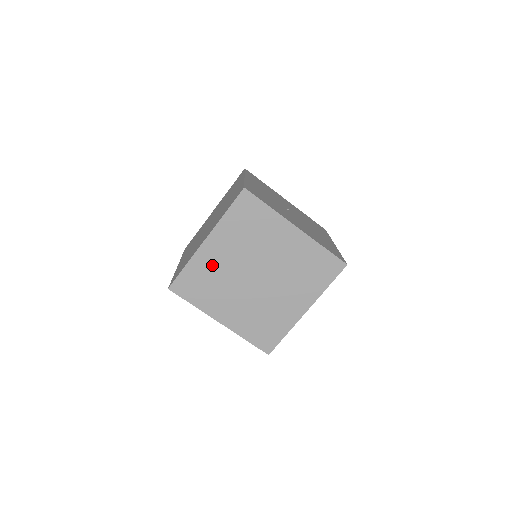
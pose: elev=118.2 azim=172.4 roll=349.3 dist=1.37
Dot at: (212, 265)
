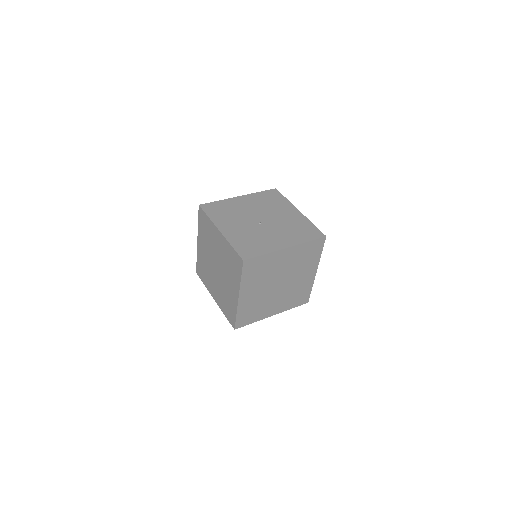
Dot at: (251, 302)
